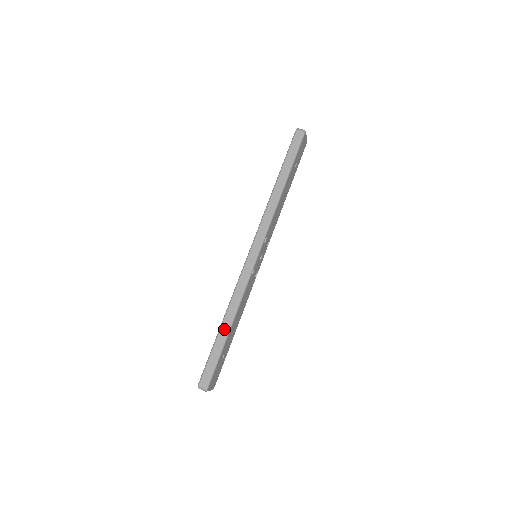
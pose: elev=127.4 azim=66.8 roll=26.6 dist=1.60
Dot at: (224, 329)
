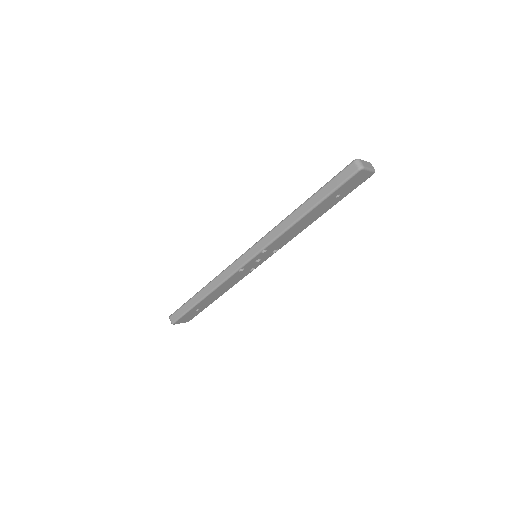
Dot at: (199, 295)
